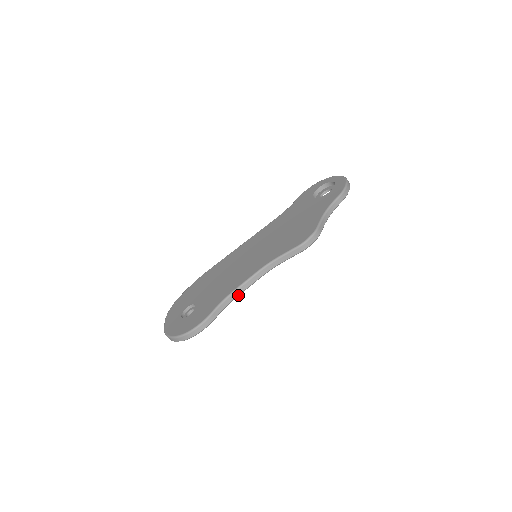
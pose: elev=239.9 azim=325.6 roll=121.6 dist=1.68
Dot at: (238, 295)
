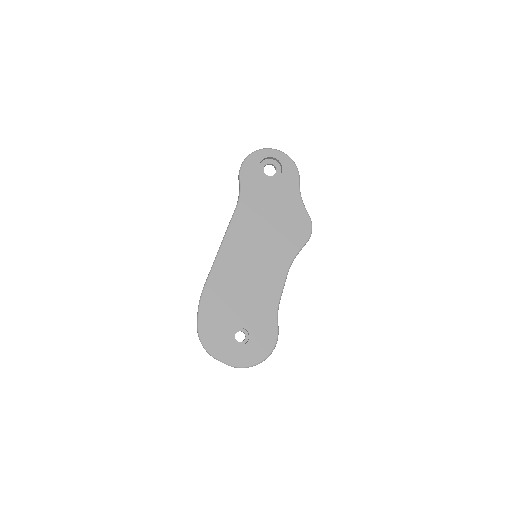
Dot at: occluded
